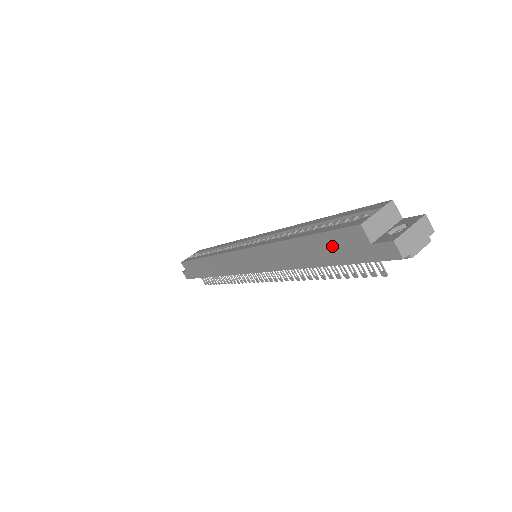
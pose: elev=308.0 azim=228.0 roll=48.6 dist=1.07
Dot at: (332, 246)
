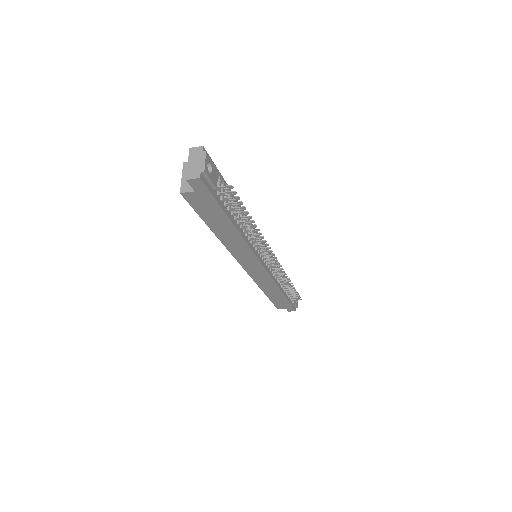
Dot at: (208, 212)
